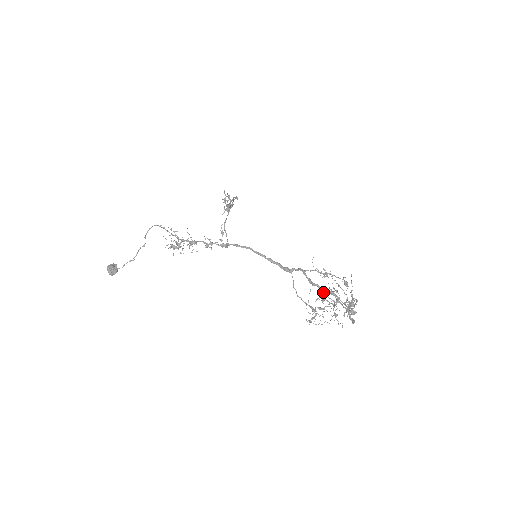
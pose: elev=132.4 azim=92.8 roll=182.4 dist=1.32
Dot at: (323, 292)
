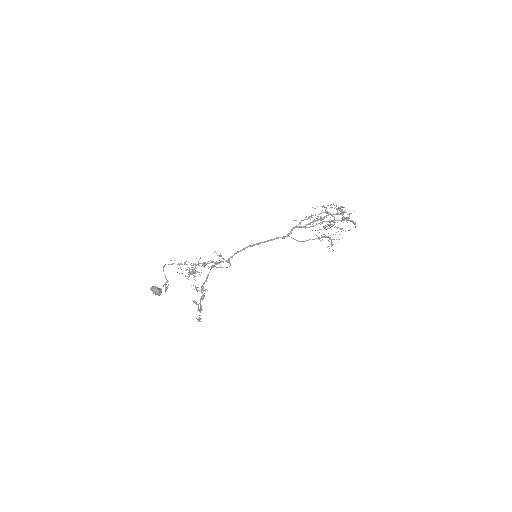
Dot at: occluded
